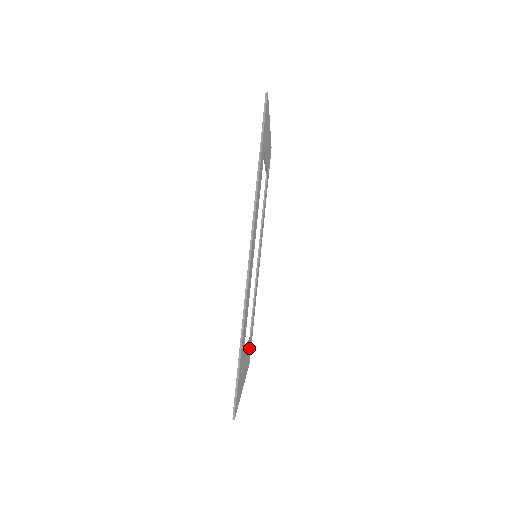
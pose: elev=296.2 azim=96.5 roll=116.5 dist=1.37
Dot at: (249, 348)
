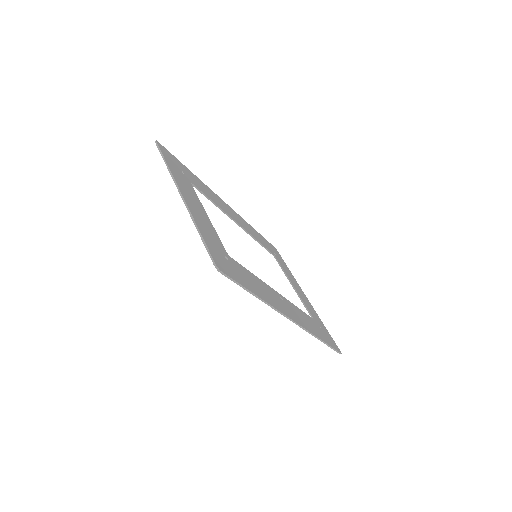
Dot at: (281, 263)
